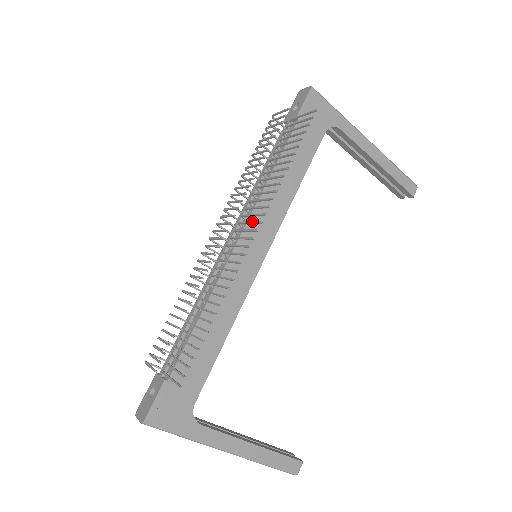
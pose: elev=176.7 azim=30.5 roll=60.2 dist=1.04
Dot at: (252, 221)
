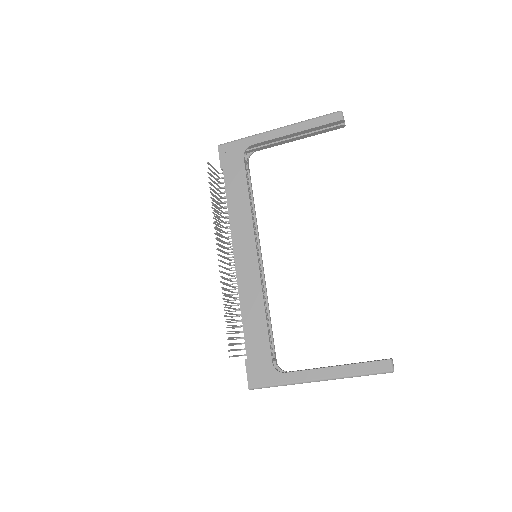
Dot at: (235, 242)
